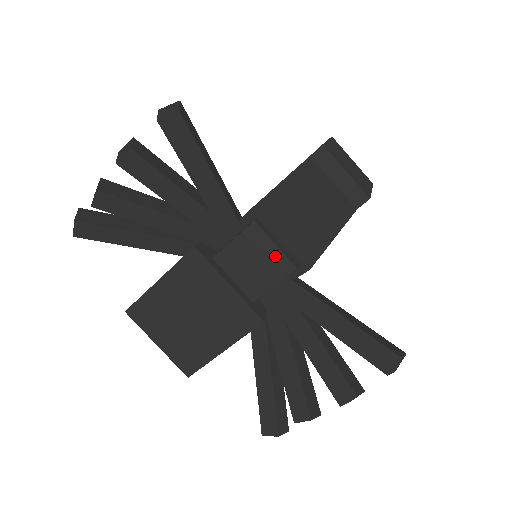
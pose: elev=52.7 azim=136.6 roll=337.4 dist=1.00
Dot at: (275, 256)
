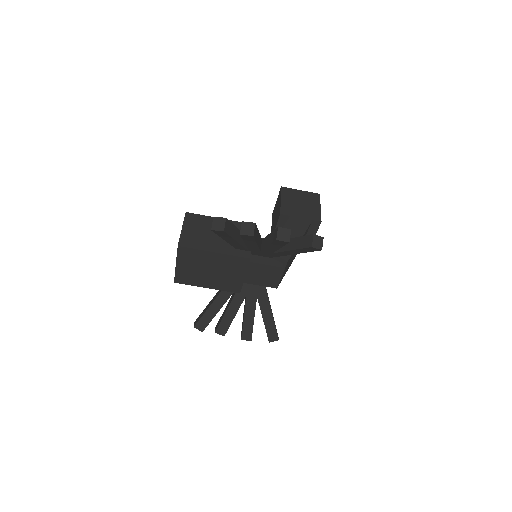
Dot at: (273, 280)
